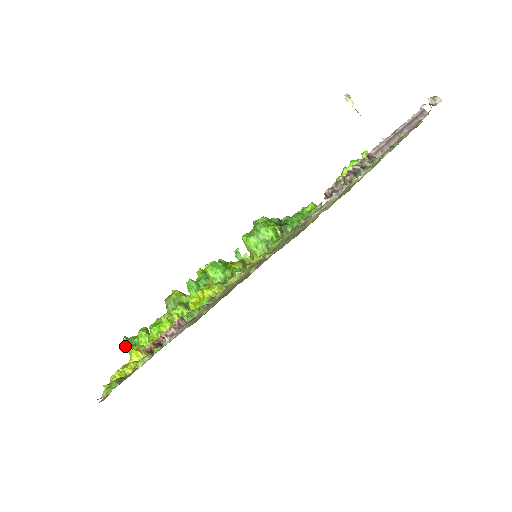
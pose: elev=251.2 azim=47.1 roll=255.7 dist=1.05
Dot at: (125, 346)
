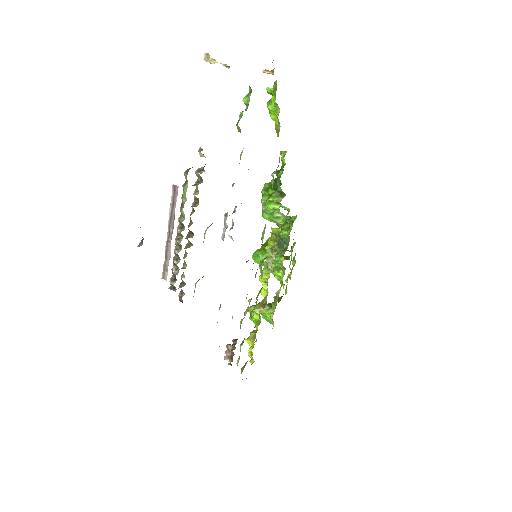
Dot at: occluded
